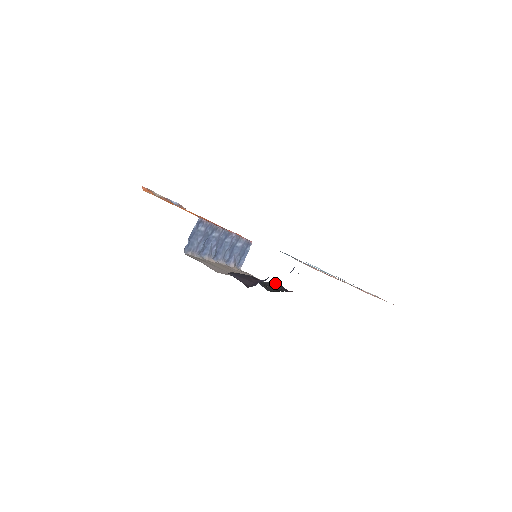
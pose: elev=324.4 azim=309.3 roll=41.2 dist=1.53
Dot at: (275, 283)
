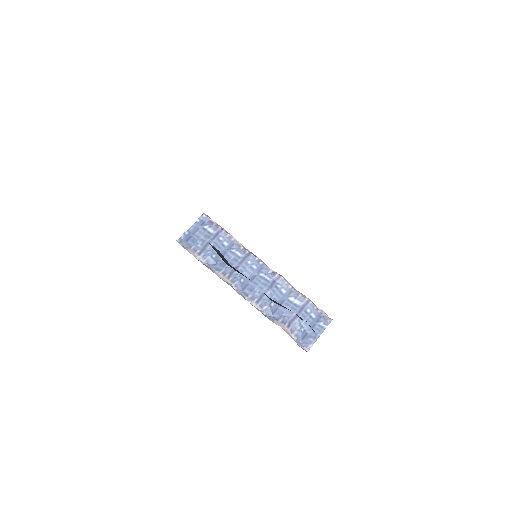
Dot at: occluded
